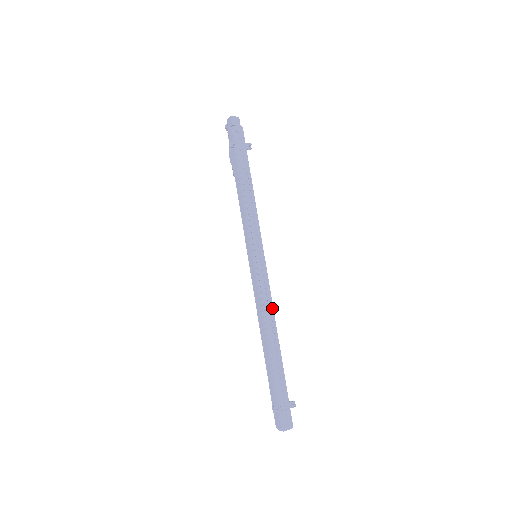
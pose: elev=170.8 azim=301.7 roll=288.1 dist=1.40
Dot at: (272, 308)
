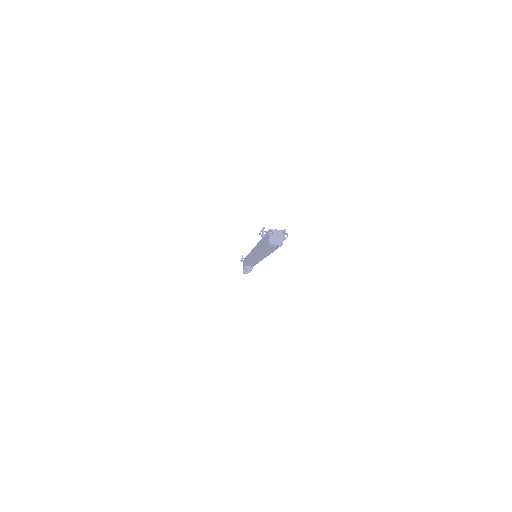
Dot at: occluded
